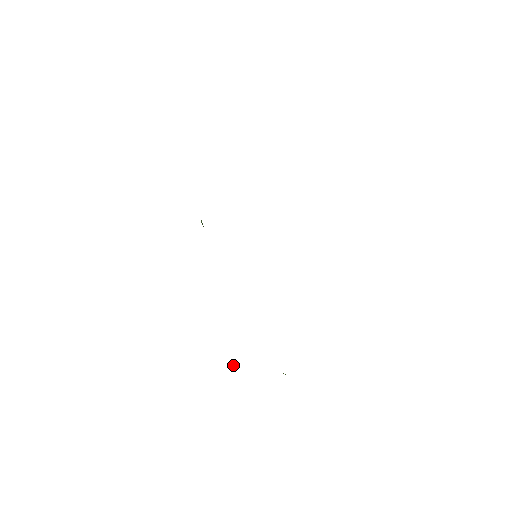
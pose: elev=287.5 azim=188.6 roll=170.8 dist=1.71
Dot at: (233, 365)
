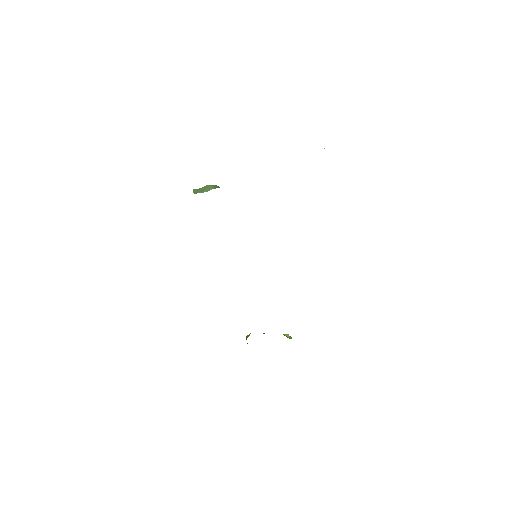
Dot at: (246, 339)
